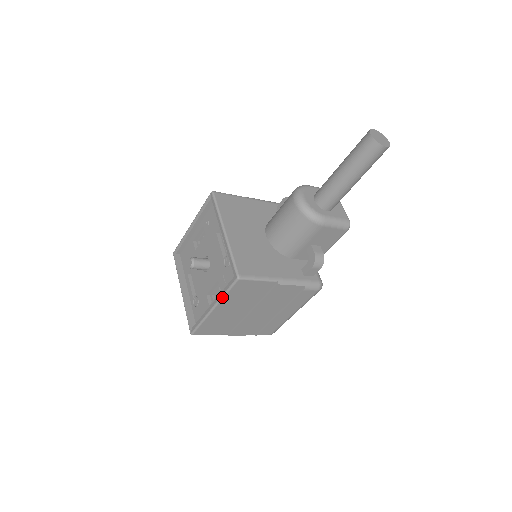
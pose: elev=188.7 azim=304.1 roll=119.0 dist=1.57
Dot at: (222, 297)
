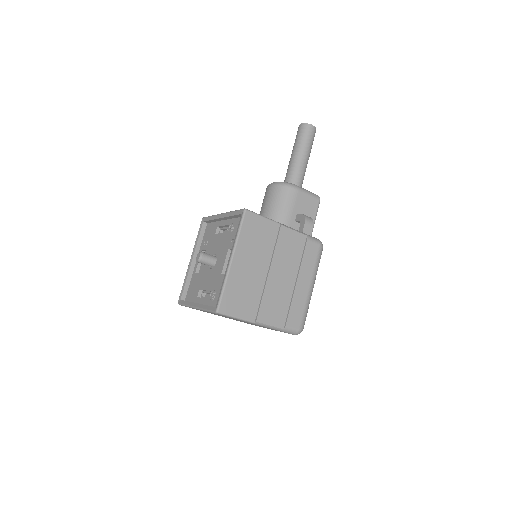
Dot at: (236, 239)
